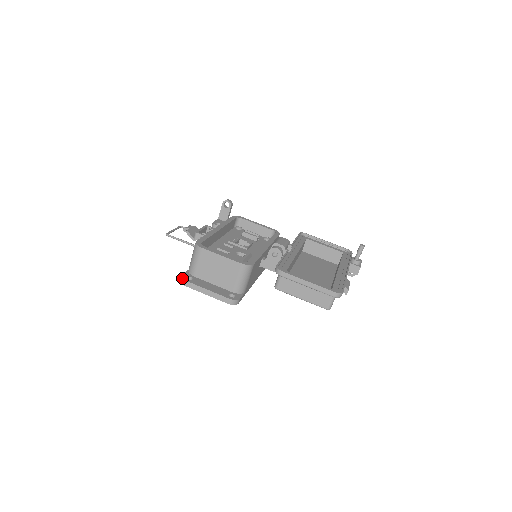
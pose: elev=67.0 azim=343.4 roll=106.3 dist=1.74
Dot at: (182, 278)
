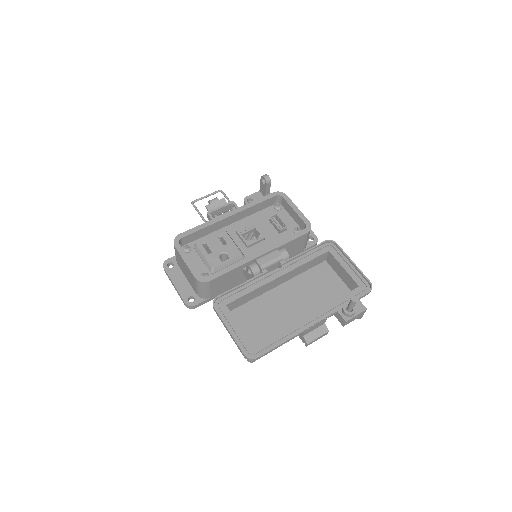
Dot at: (163, 264)
